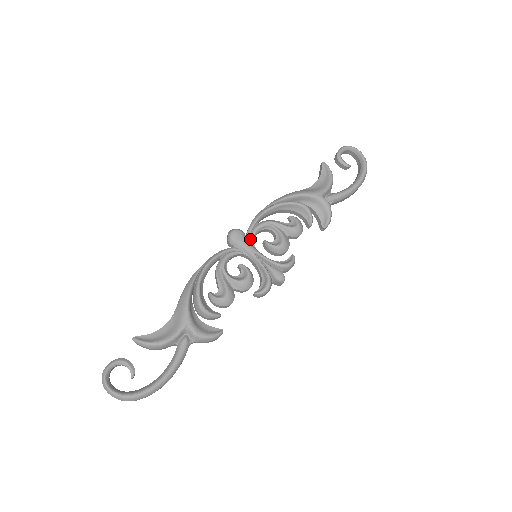
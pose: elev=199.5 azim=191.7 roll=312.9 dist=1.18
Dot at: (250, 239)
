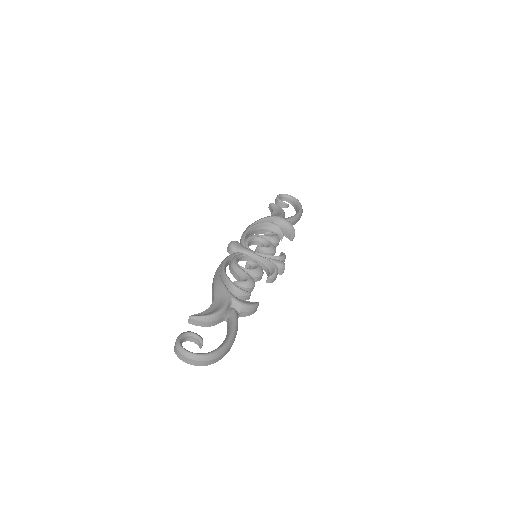
Dot at: (246, 247)
